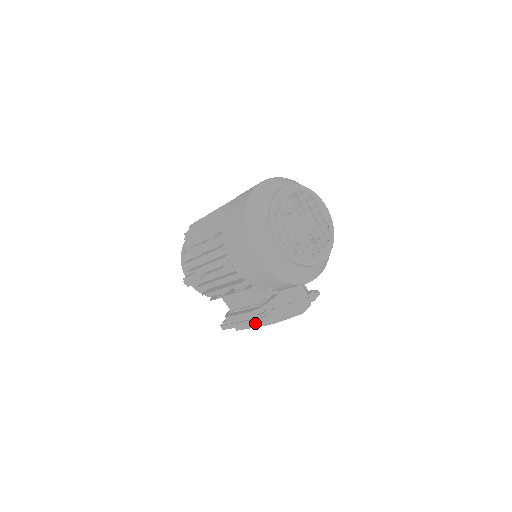
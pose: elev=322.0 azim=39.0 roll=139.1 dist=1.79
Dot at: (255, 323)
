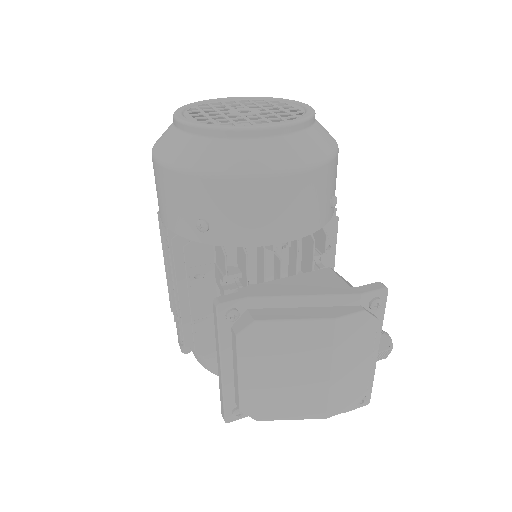
Dot at: (217, 332)
